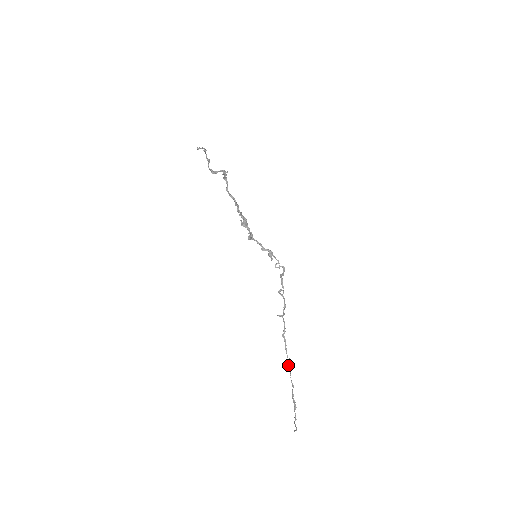
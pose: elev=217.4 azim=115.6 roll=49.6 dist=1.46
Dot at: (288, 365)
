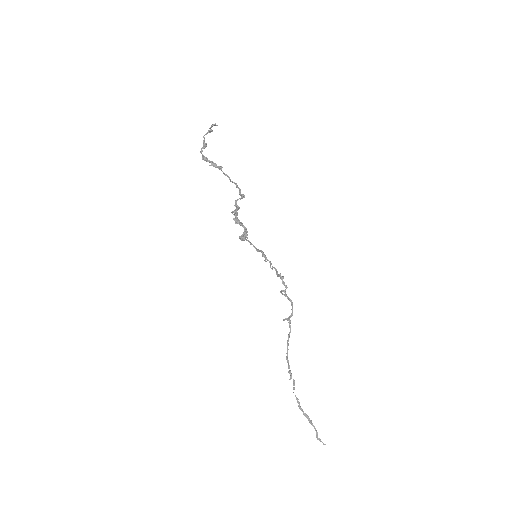
Dot at: occluded
